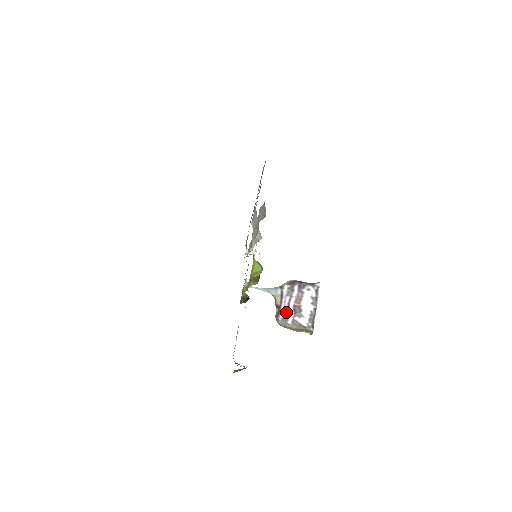
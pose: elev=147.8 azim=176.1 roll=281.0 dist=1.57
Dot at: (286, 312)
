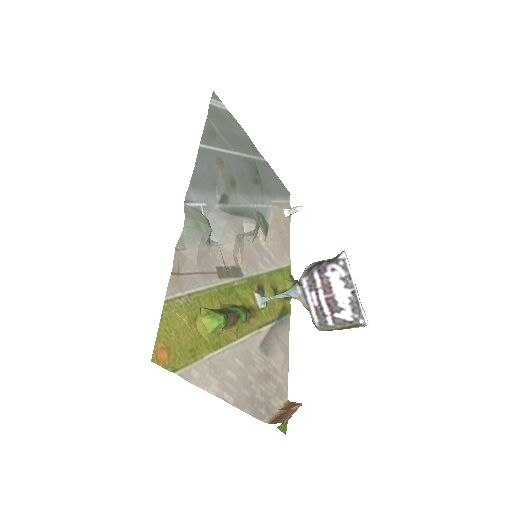
Dot at: (320, 312)
